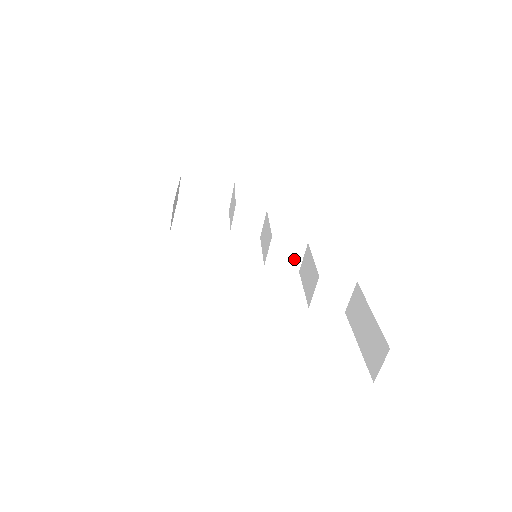
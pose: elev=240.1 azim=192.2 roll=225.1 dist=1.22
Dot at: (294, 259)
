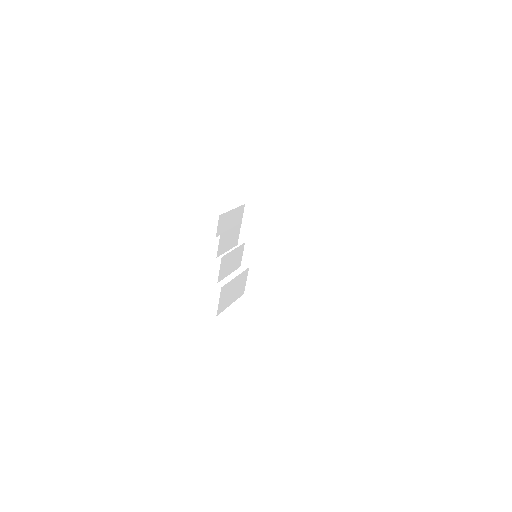
Dot at: (288, 266)
